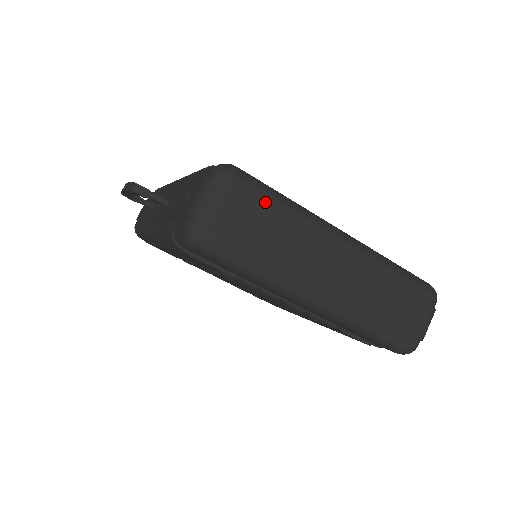
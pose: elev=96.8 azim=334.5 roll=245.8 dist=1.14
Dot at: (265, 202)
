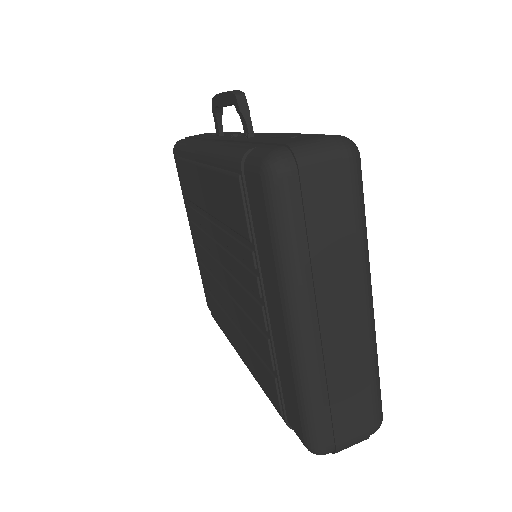
Dot at: (353, 204)
